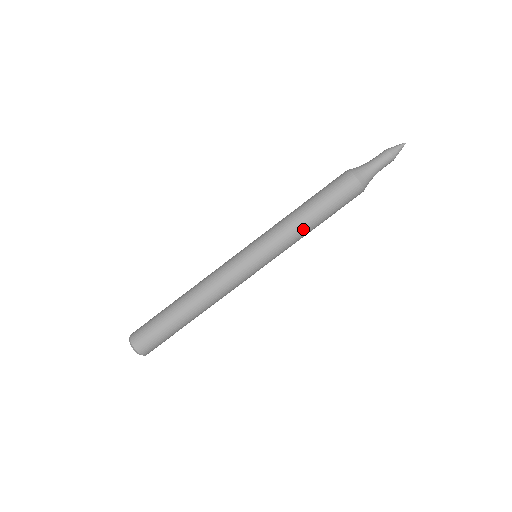
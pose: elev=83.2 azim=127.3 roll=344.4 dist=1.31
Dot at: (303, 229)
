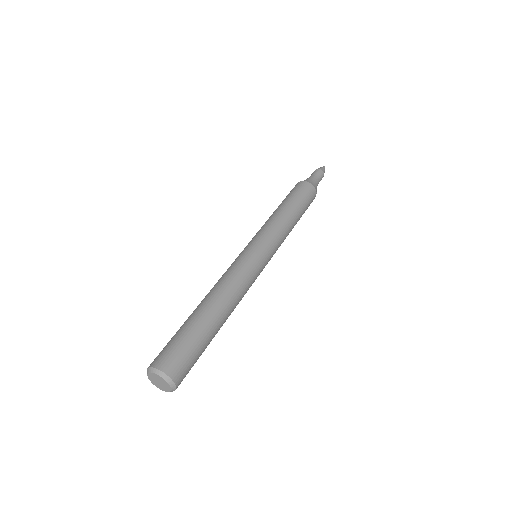
Dot at: (277, 215)
